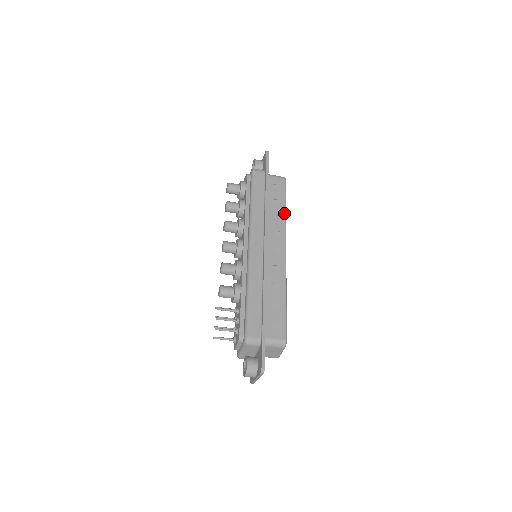
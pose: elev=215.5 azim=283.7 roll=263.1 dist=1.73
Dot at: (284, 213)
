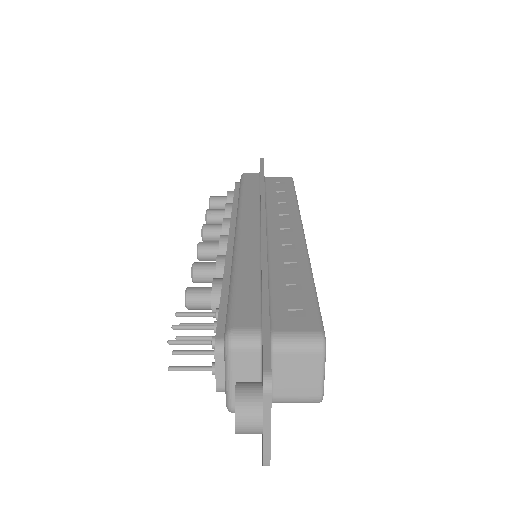
Dot at: (294, 200)
